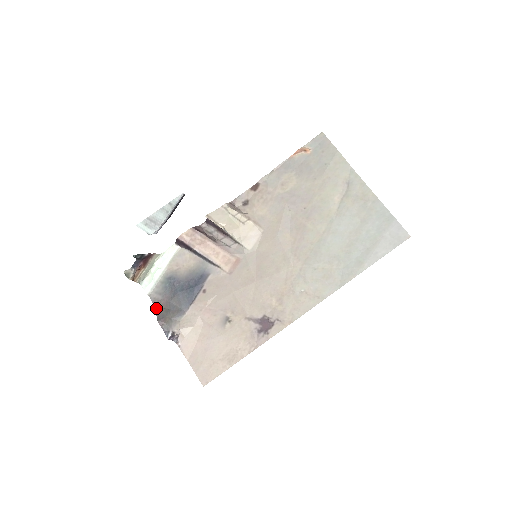
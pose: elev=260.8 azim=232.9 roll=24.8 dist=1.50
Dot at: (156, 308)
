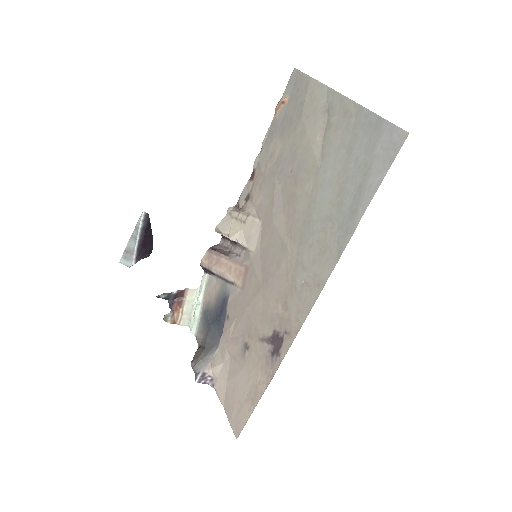
Dot at: (197, 349)
